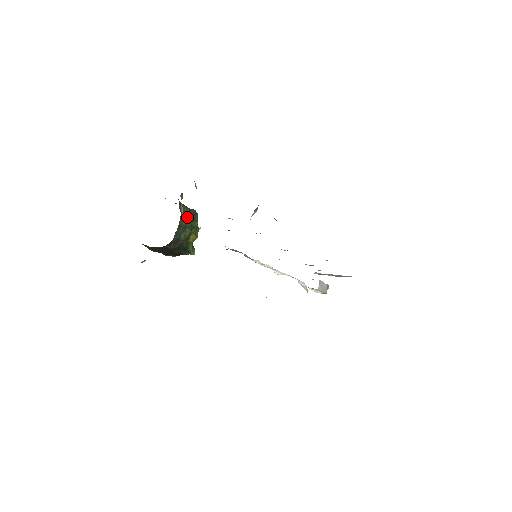
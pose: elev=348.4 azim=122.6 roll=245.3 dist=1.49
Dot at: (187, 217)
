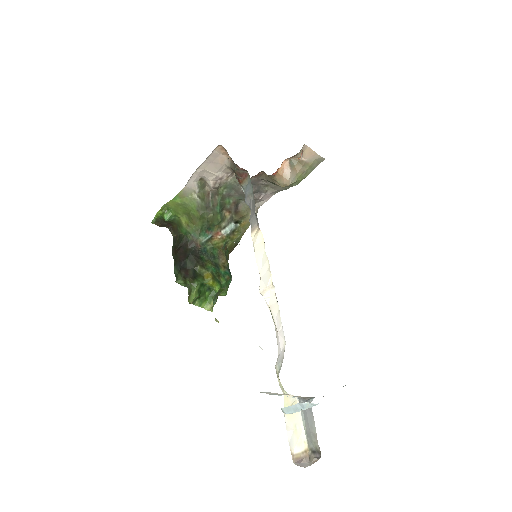
Dot at: (223, 262)
